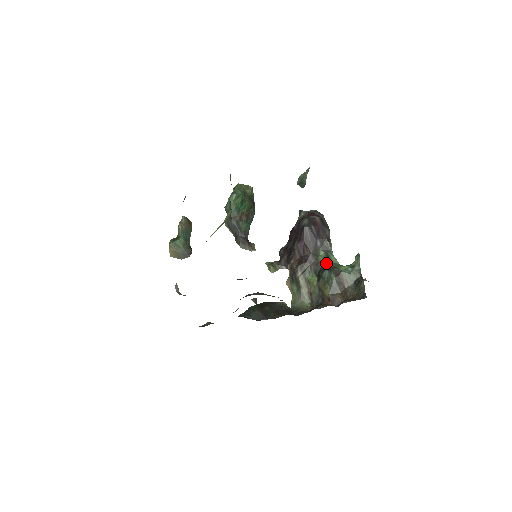
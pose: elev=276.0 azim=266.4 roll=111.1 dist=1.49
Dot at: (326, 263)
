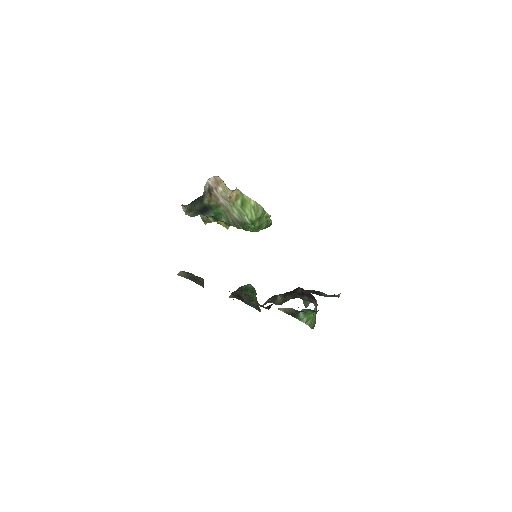
Dot at: occluded
